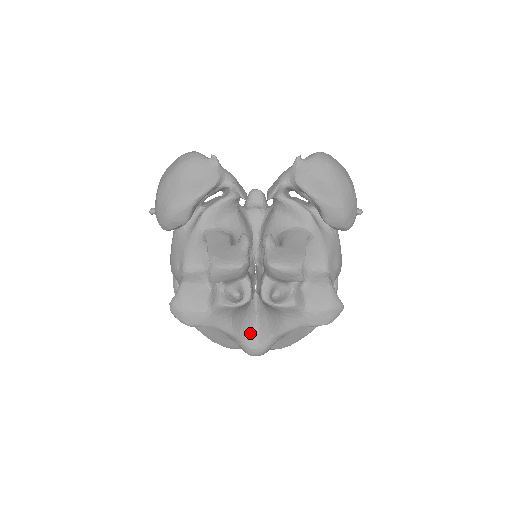
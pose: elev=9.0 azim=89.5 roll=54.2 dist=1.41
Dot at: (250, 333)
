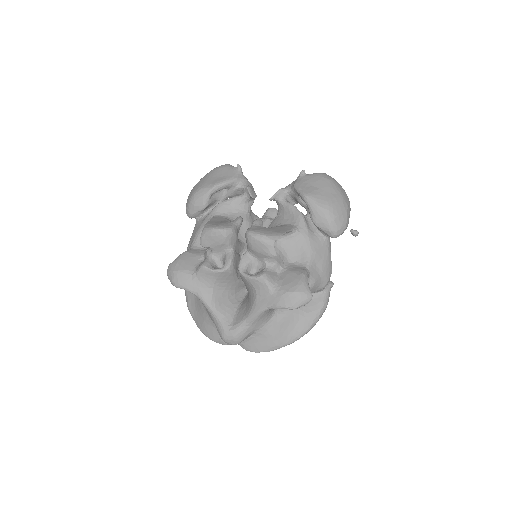
Dot at: (228, 315)
